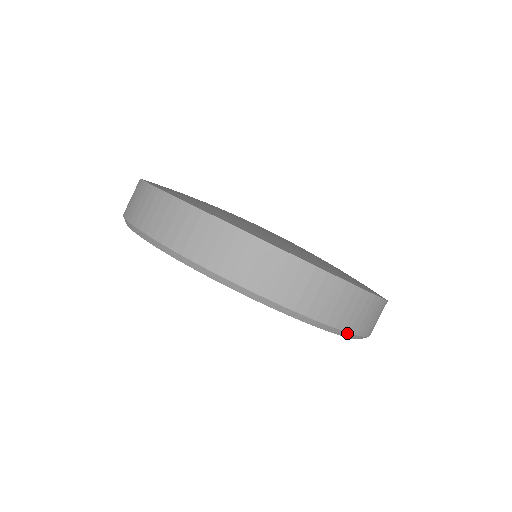
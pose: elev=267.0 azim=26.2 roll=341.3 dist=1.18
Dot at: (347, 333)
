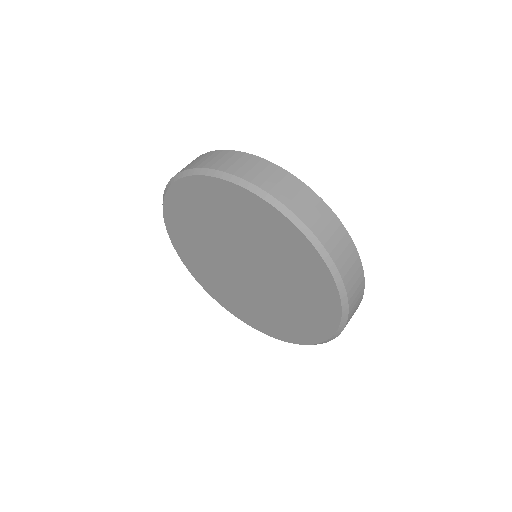
Dot at: (215, 171)
